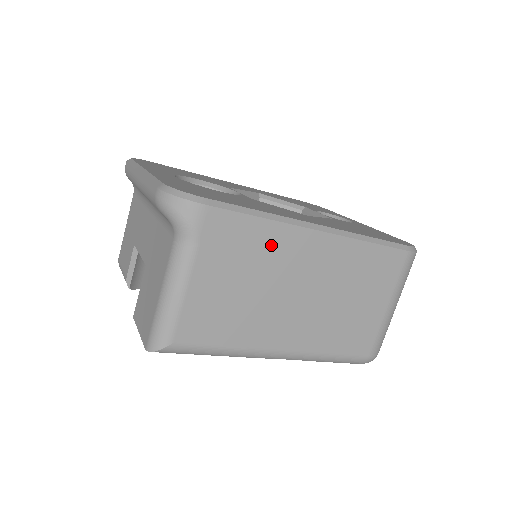
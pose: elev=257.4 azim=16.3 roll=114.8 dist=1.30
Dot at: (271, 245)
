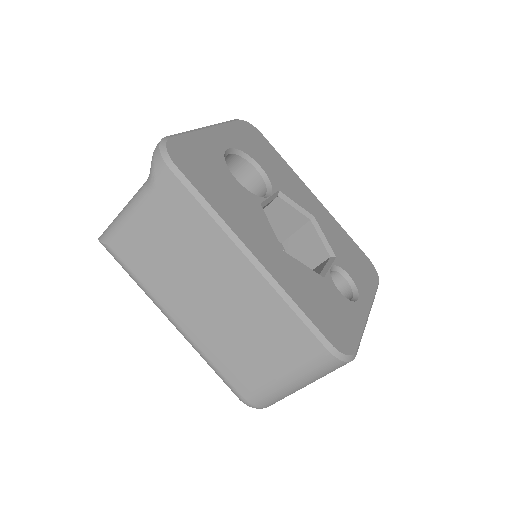
Dot at: (204, 237)
